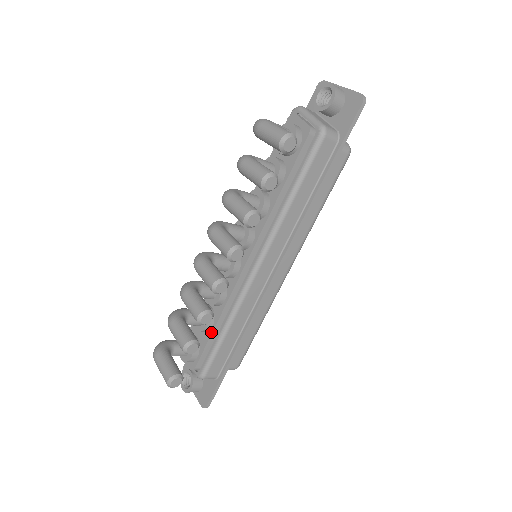
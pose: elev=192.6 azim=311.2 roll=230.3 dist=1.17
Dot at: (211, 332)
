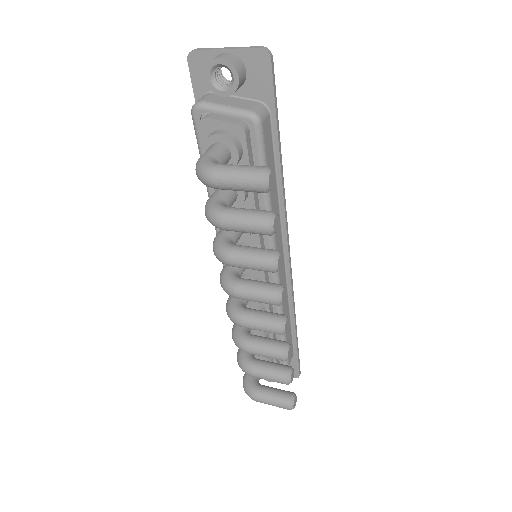
Dot at: occluded
